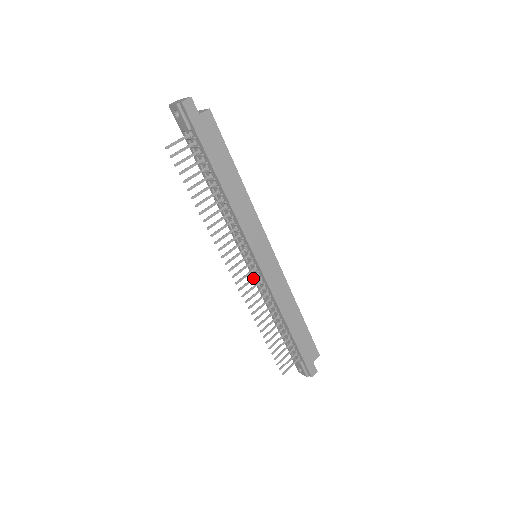
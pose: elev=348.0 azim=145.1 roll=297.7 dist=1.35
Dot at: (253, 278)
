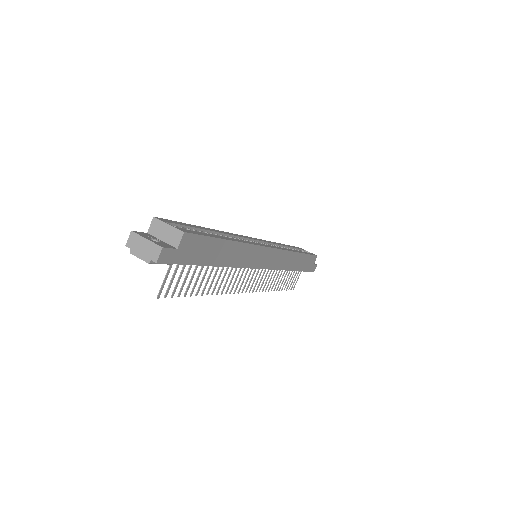
Dot at: (260, 274)
